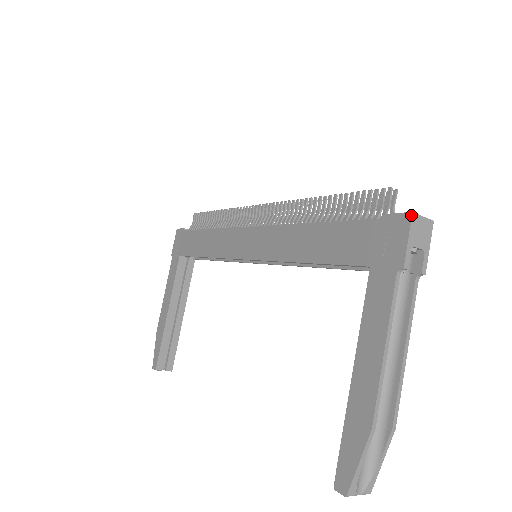
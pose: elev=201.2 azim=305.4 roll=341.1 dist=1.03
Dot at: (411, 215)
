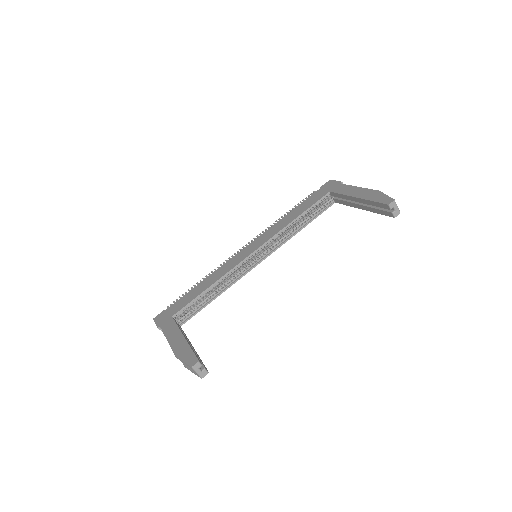
Dot at: (330, 180)
